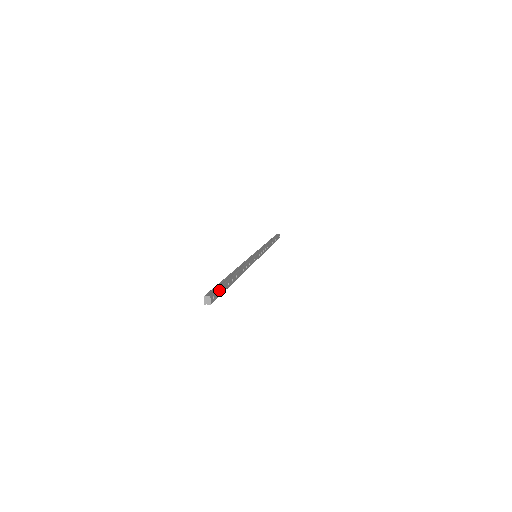
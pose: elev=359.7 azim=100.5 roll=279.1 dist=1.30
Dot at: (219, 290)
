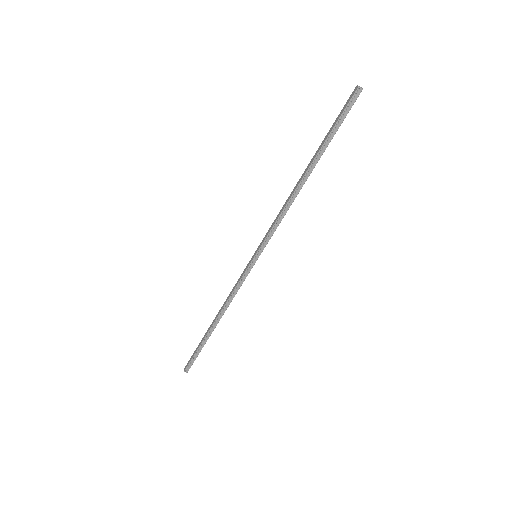
Dot at: (346, 113)
